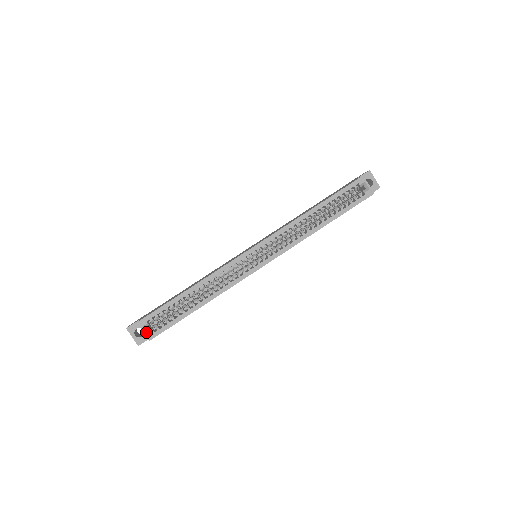
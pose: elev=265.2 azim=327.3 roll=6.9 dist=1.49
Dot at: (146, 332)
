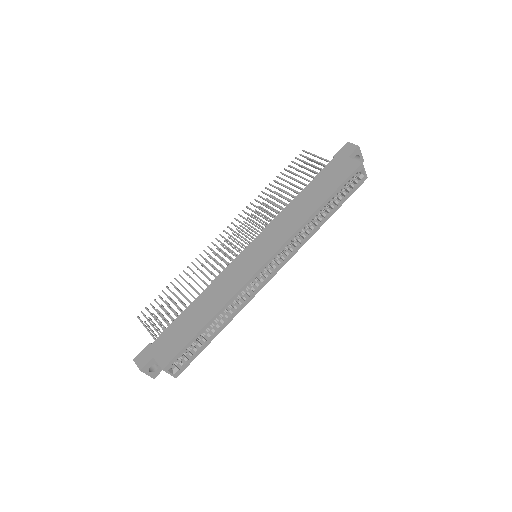
Dot at: (172, 373)
